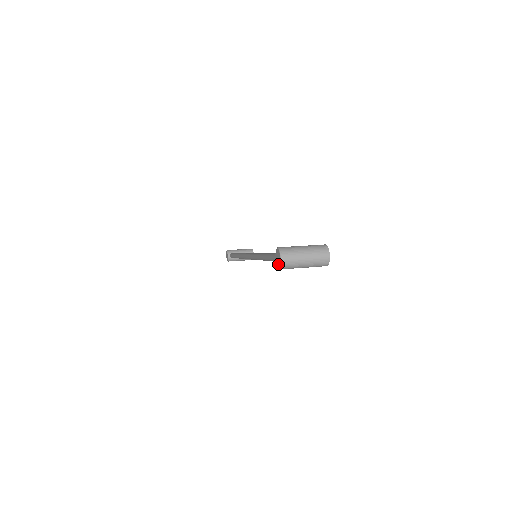
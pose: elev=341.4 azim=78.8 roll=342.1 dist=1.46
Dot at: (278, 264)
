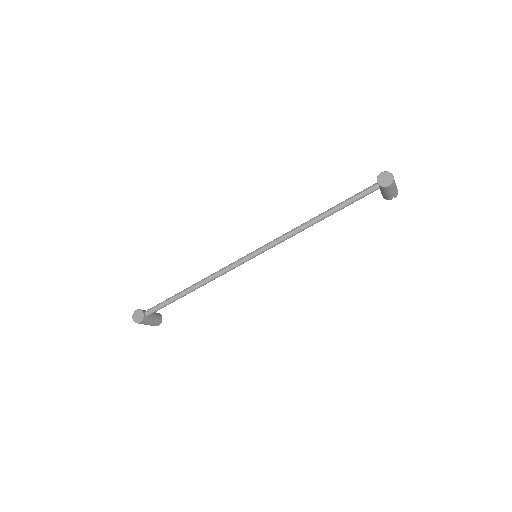
Dot at: (388, 182)
